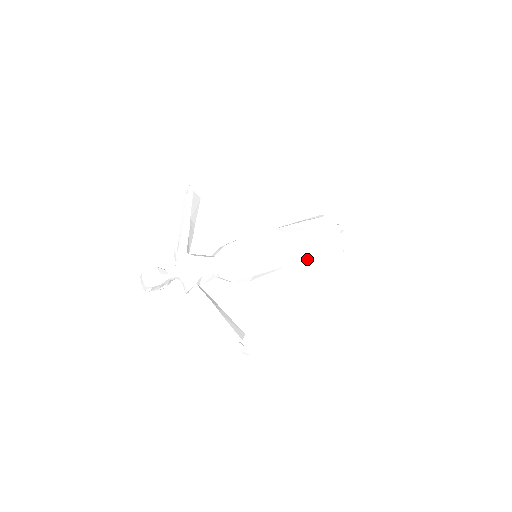
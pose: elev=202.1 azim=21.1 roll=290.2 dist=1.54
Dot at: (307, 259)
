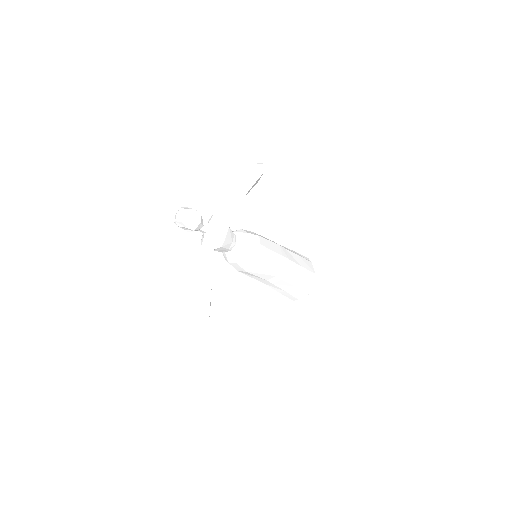
Dot at: (282, 286)
